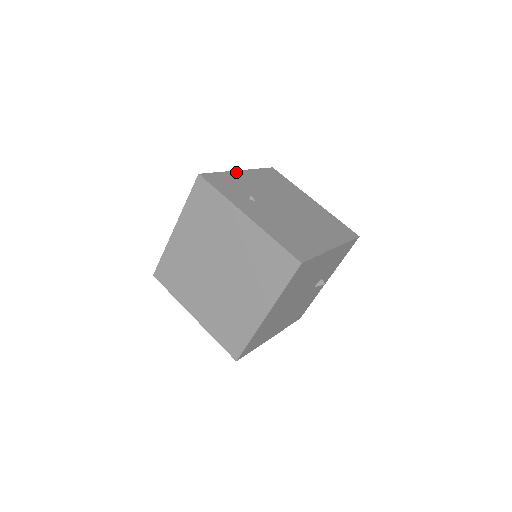
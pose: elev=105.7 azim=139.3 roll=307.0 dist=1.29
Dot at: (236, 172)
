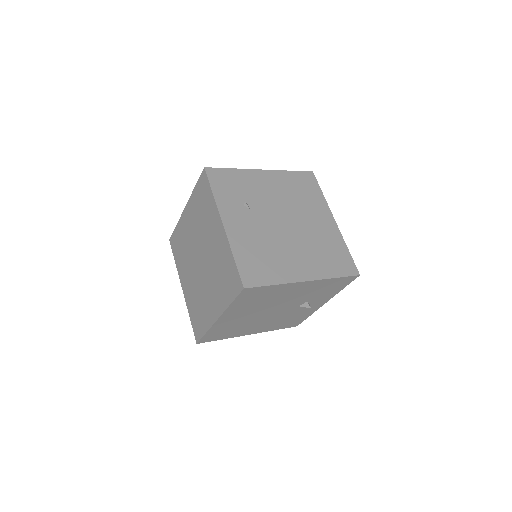
Dot at: (255, 171)
